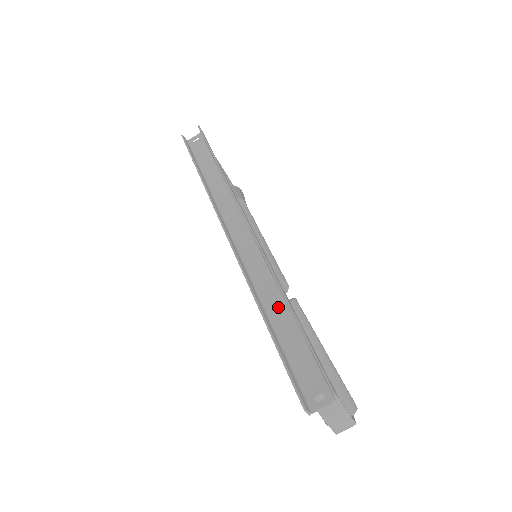
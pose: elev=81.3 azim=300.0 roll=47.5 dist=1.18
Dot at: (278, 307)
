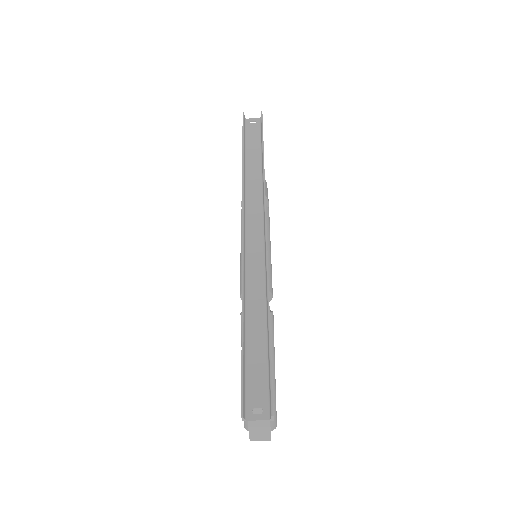
Dot at: (258, 316)
